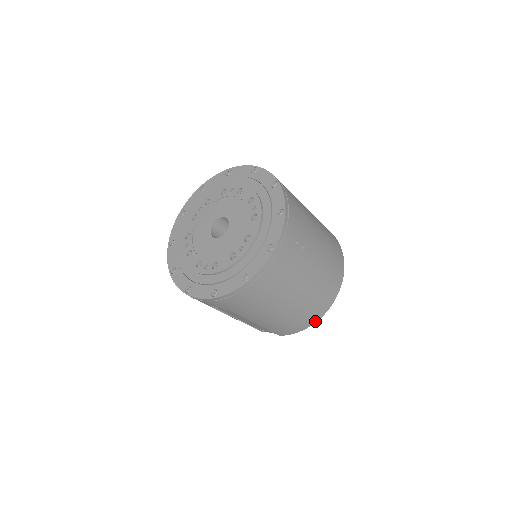
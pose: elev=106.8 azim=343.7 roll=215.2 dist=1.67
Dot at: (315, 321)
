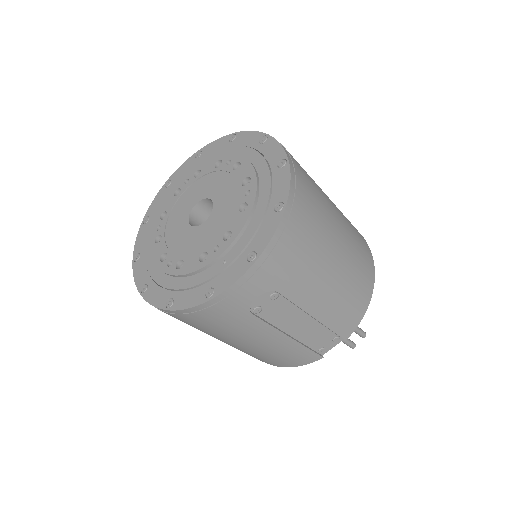
Dot at: (372, 286)
